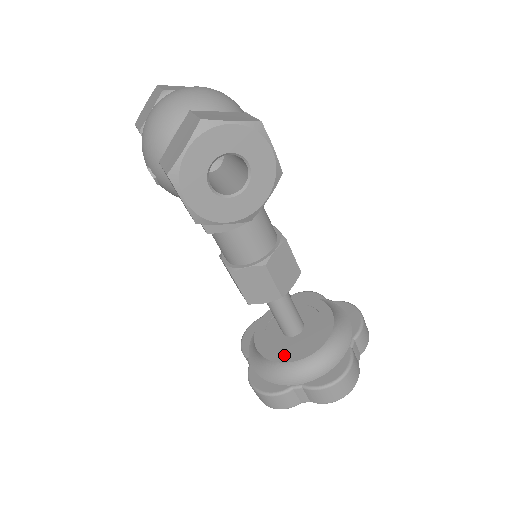
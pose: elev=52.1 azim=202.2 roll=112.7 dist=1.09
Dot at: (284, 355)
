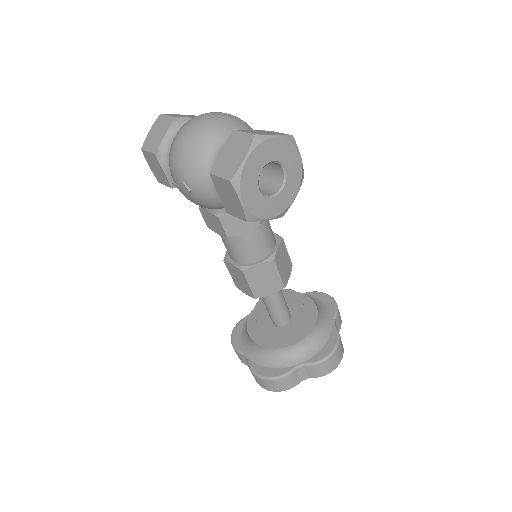
Dot at: (283, 341)
